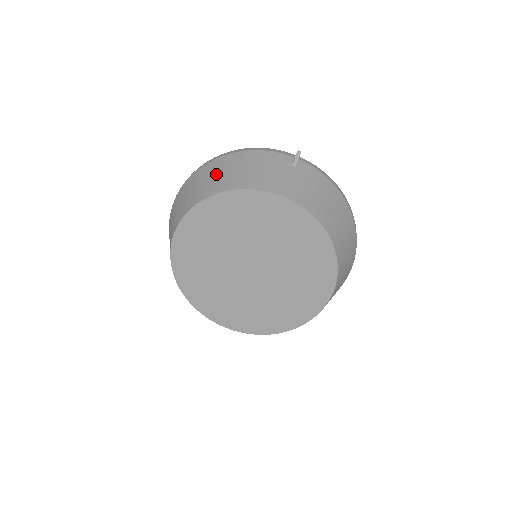
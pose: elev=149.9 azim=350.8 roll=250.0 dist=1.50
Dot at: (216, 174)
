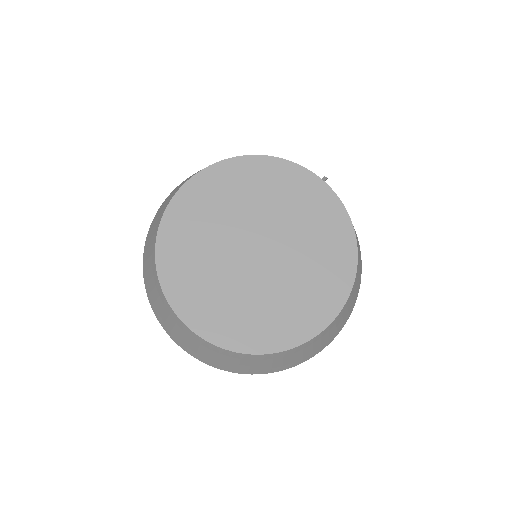
Dot at: occluded
